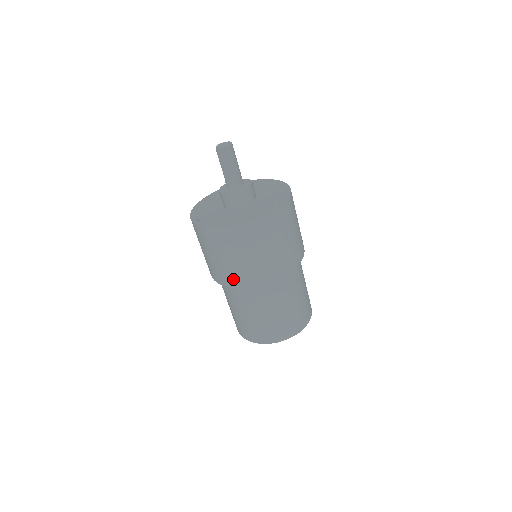
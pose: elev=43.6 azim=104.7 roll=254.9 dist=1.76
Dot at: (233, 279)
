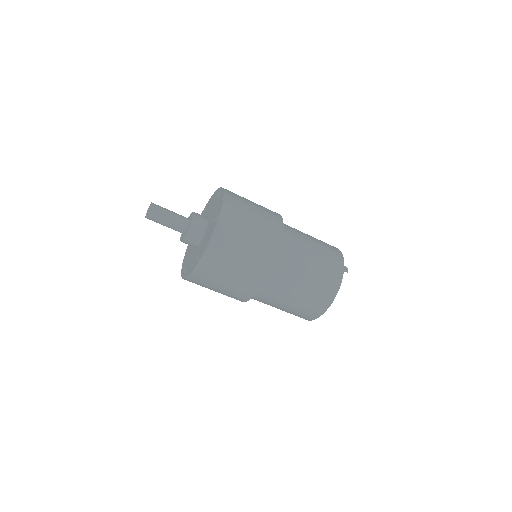
Dot at: (242, 295)
